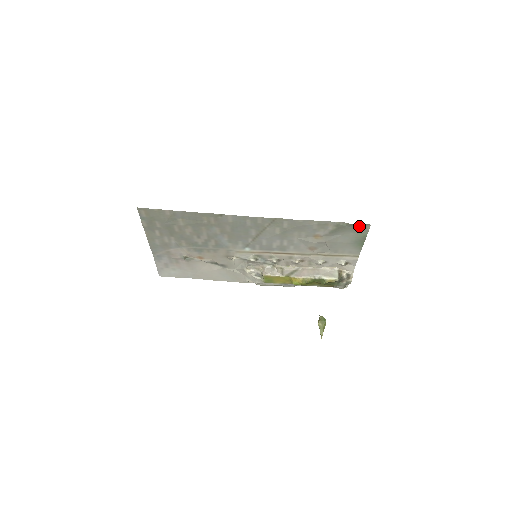
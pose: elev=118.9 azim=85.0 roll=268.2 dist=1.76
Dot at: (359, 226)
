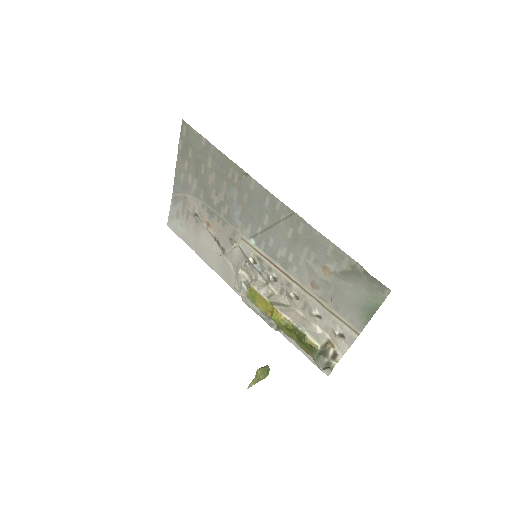
Dot at: (377, 284)
